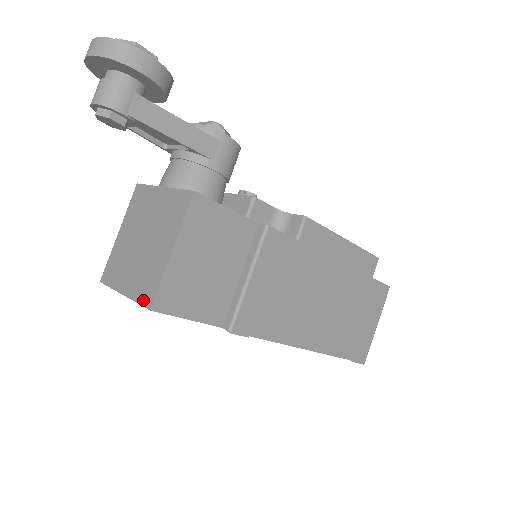
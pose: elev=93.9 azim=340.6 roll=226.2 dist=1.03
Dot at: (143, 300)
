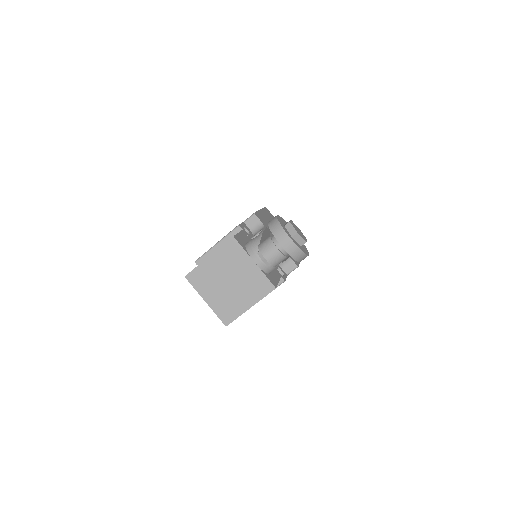
Dot at: (222, 318)
